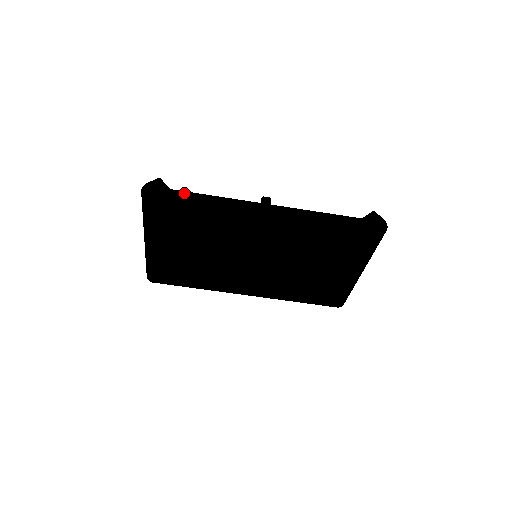
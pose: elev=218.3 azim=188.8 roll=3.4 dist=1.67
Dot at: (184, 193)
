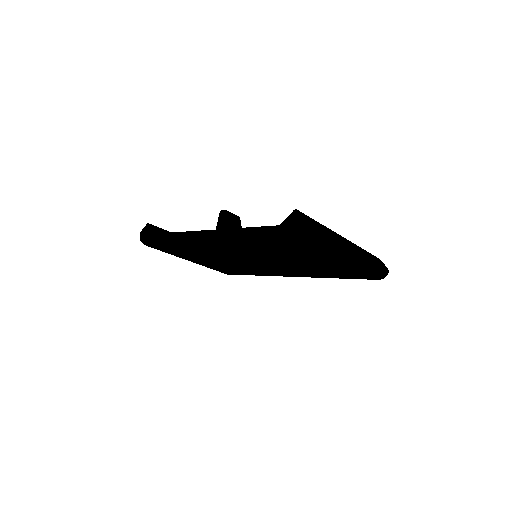
Dot at: (157, 235)
